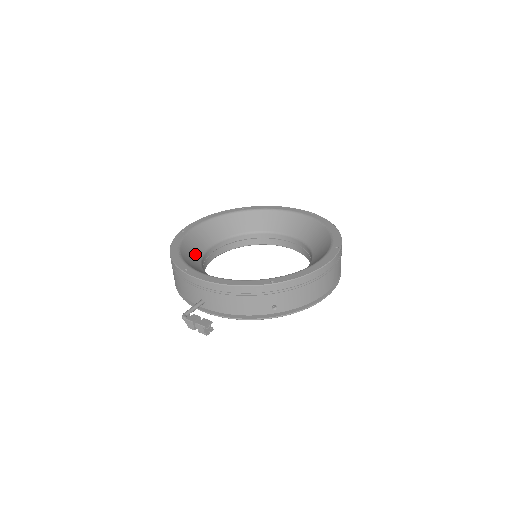
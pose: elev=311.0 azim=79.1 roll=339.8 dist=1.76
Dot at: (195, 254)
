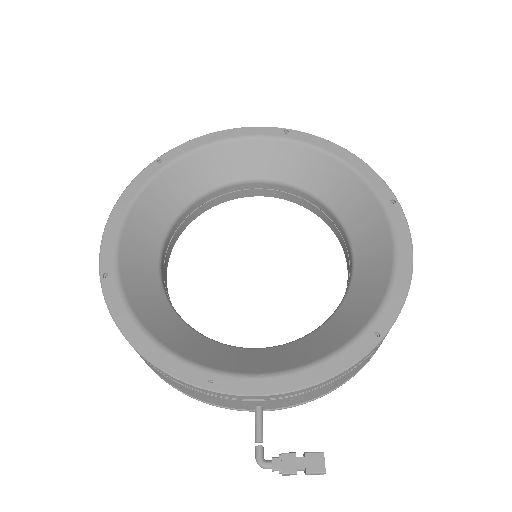
Dot at: (160, 308)
